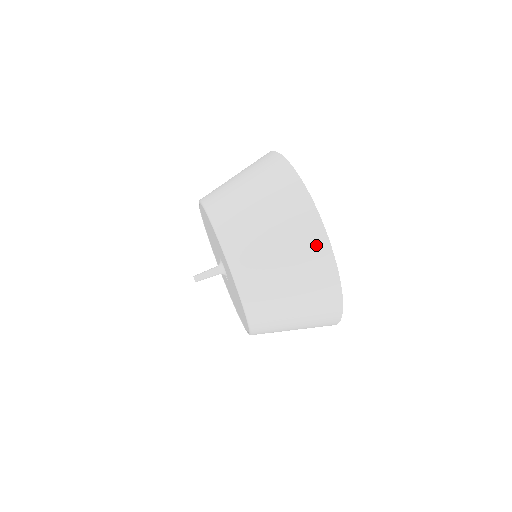
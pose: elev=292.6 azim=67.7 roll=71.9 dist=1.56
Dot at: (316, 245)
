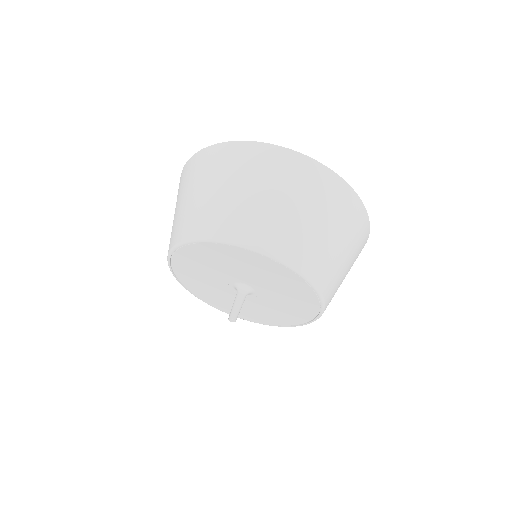
Dot at: (316, 175)
